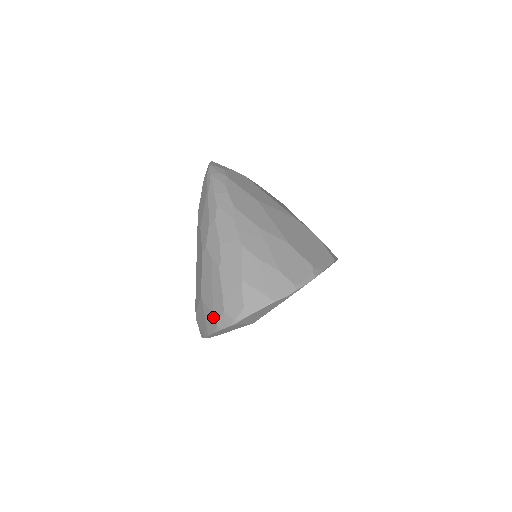
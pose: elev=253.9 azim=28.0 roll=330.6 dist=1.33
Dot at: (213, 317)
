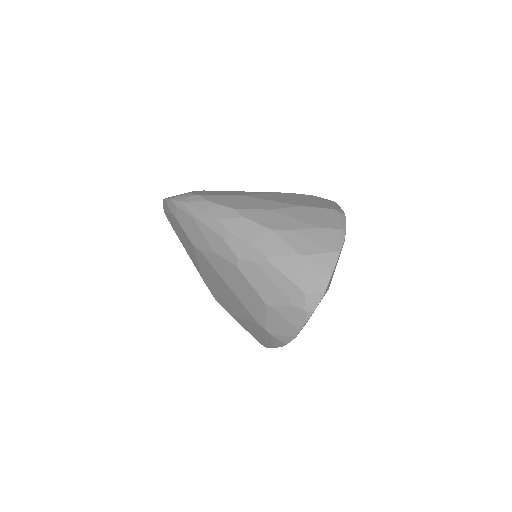
Dot at: (296, 309)
